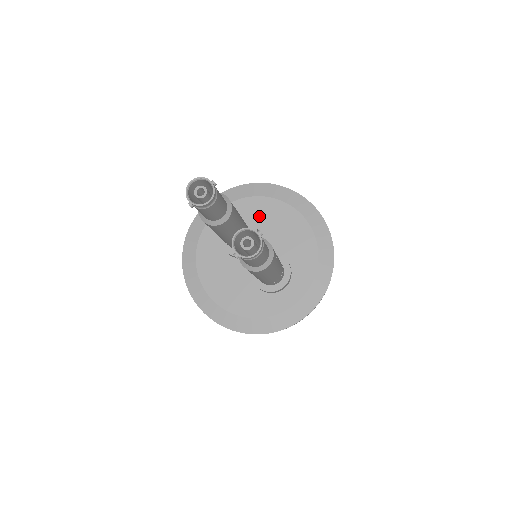
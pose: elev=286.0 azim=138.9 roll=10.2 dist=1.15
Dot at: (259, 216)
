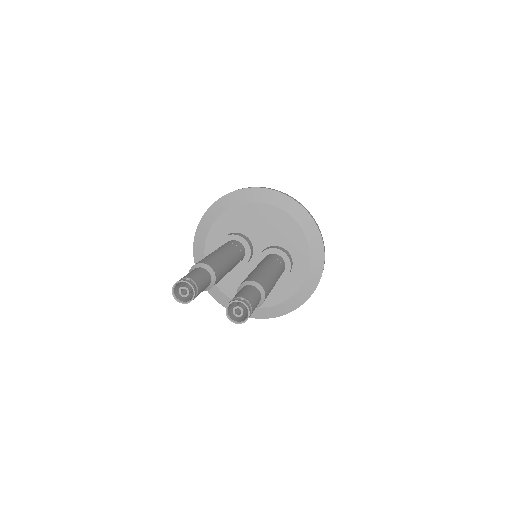
Dot at: (239, 224)
